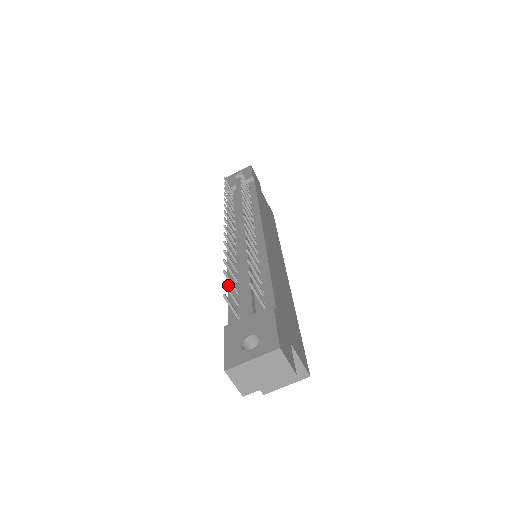
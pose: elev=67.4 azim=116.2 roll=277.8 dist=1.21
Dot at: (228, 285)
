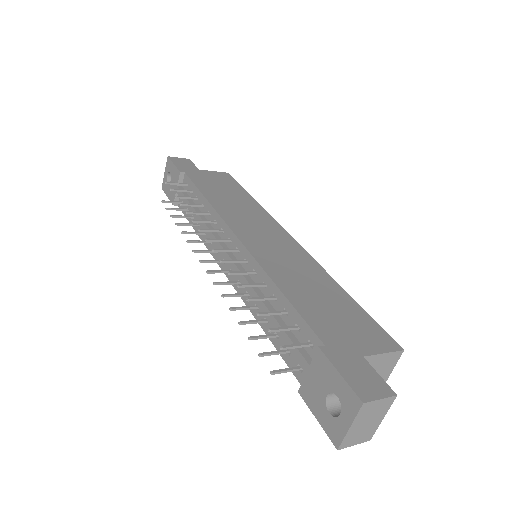
Dot at: (263, 330)
